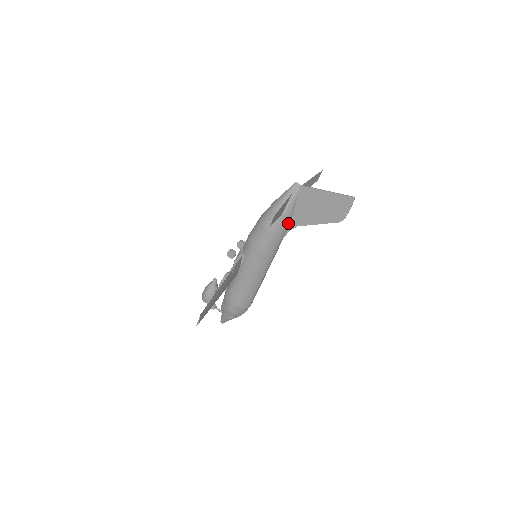
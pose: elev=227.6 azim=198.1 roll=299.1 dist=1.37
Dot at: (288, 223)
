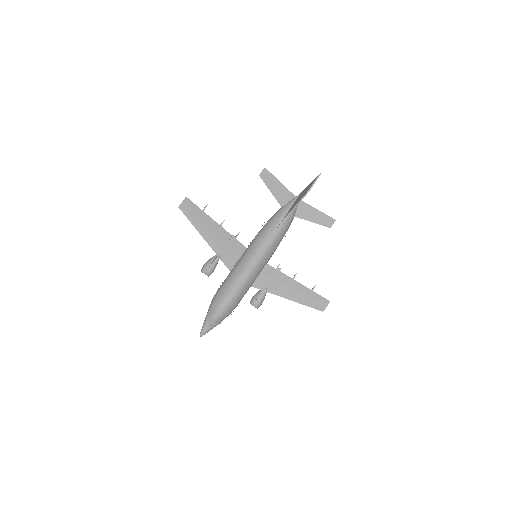
Dot at: (283, 216)
